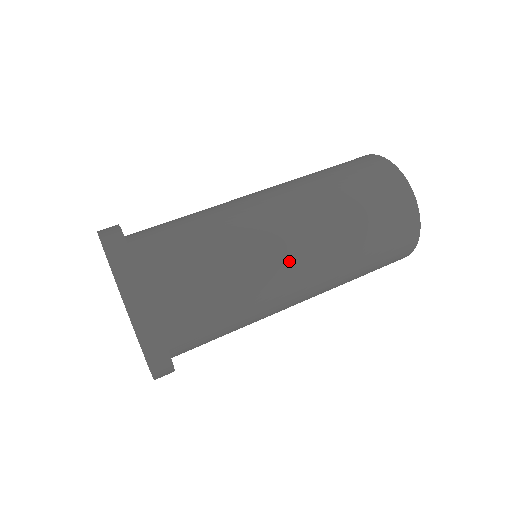
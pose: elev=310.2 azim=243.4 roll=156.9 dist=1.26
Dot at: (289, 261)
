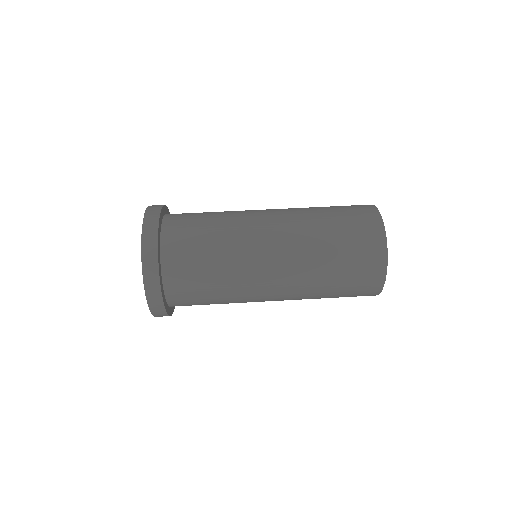
Dot at: (266, 278)
